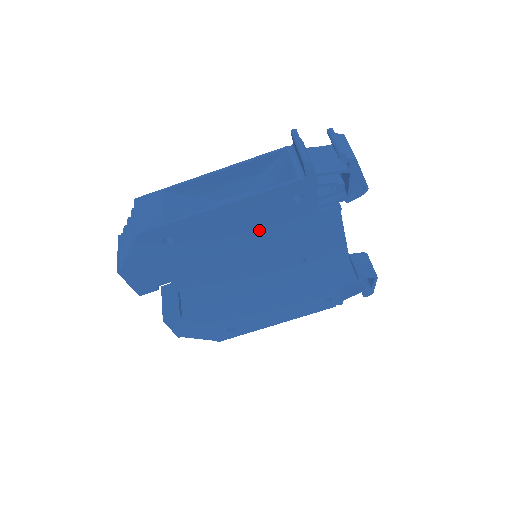
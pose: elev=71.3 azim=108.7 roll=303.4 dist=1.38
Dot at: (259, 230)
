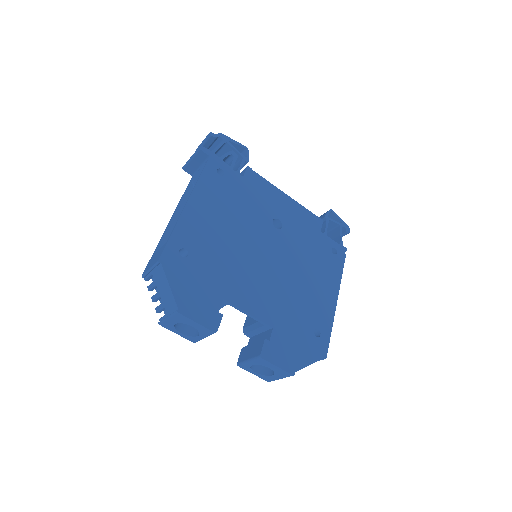
Dot at: (227, 210)
